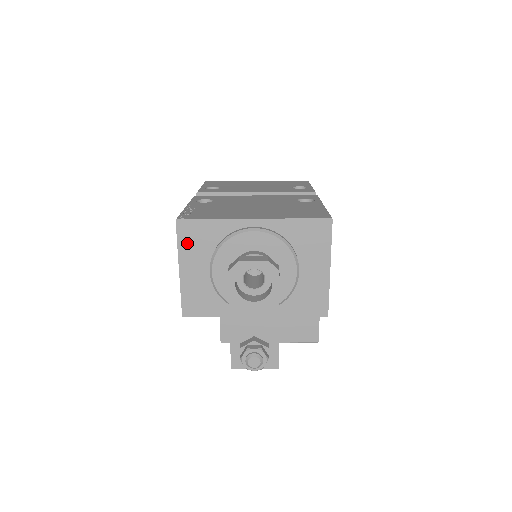
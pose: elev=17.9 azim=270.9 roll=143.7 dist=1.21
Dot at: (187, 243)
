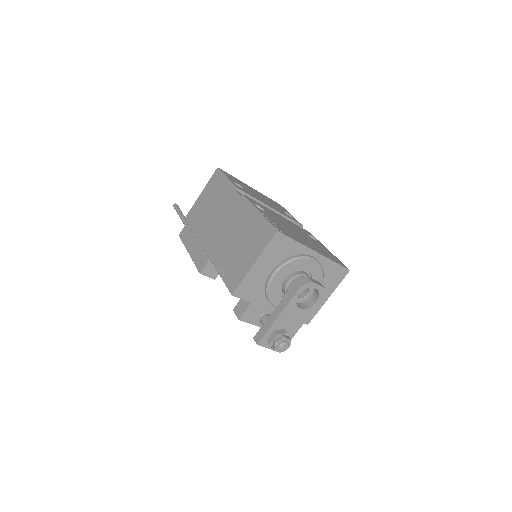
Dot at: (272, 249)
